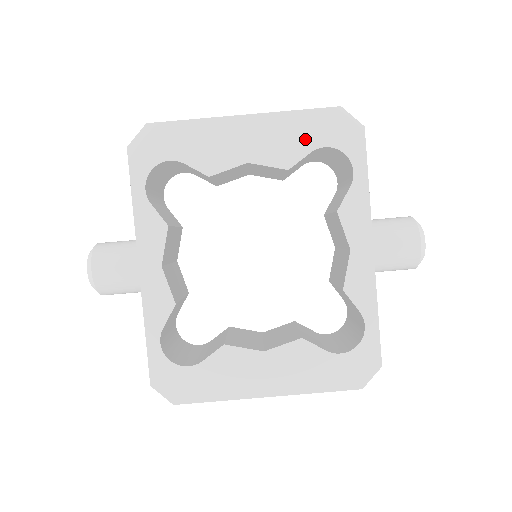
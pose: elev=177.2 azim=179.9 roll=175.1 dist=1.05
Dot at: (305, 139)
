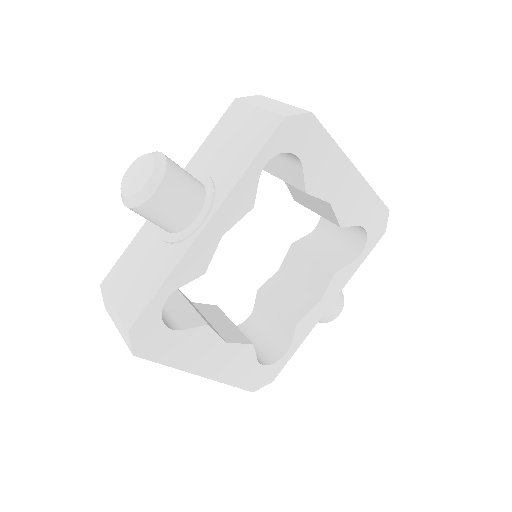
Dot at: (363, 215)
